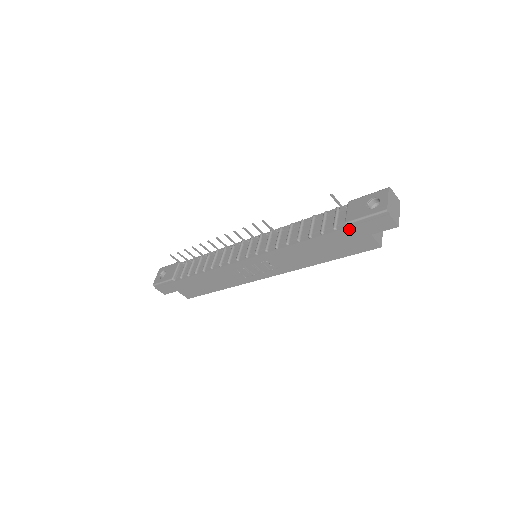
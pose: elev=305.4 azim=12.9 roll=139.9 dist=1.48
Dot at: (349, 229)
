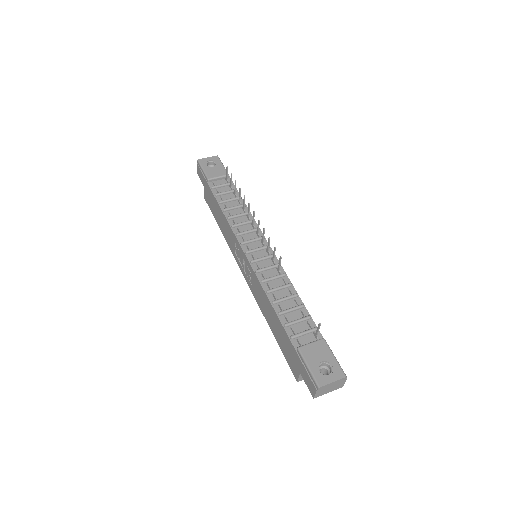
Dot at: (296, 352)
